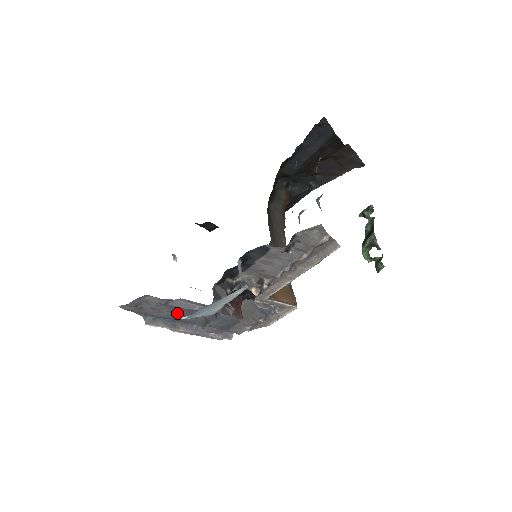
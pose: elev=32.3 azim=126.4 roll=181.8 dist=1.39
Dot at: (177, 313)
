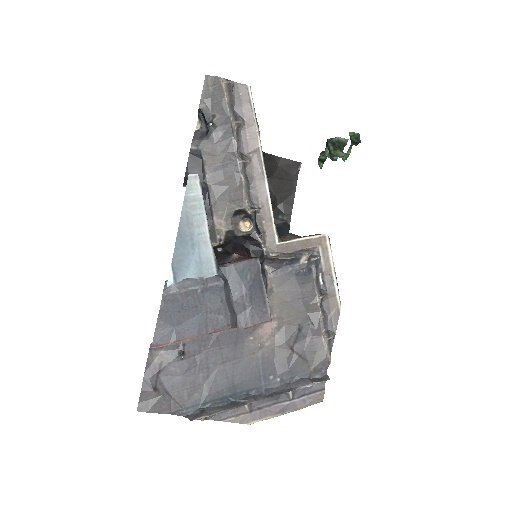
Dot at: (193, 333)
